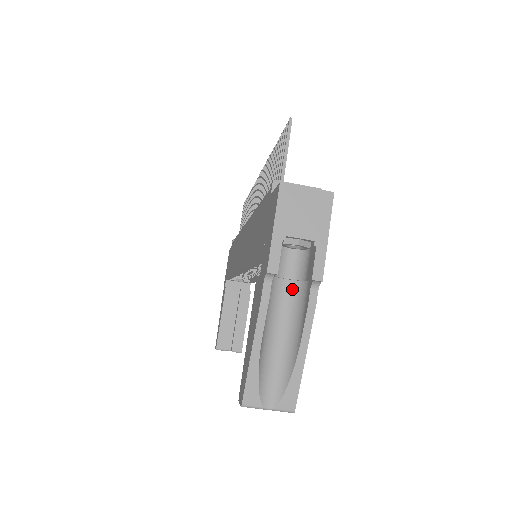
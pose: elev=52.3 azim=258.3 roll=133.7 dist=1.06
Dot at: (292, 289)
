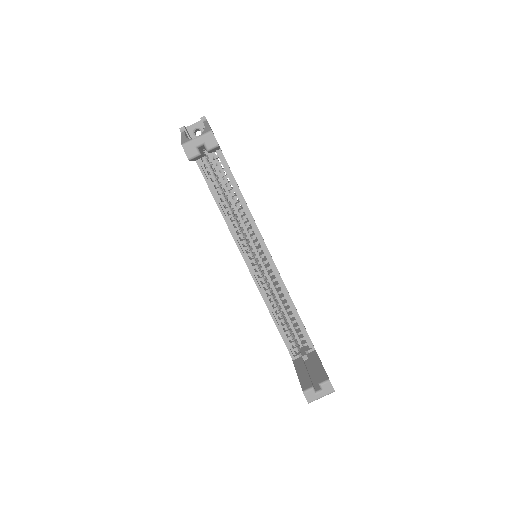
Dot at: occluded
